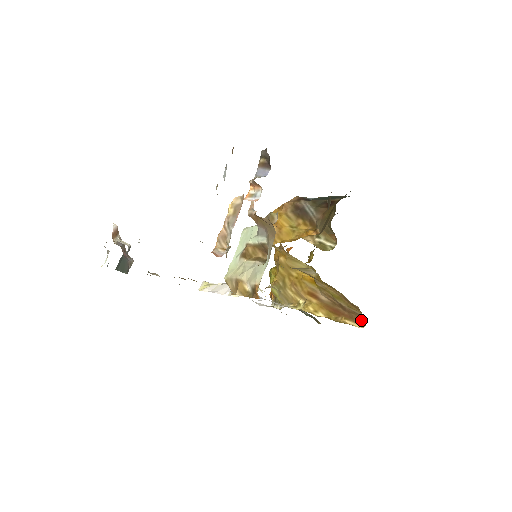
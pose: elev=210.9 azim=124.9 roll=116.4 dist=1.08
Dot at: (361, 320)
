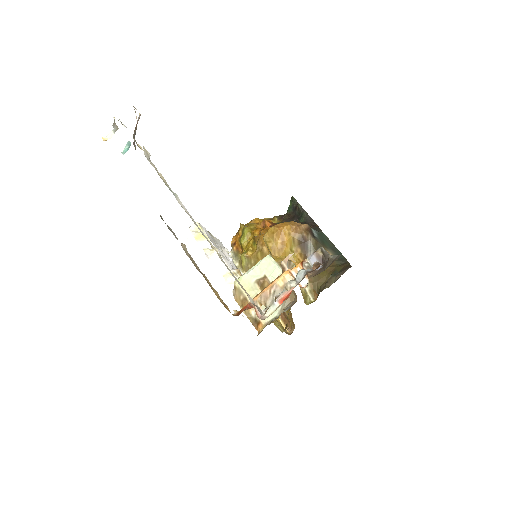
Dot at: occluded
